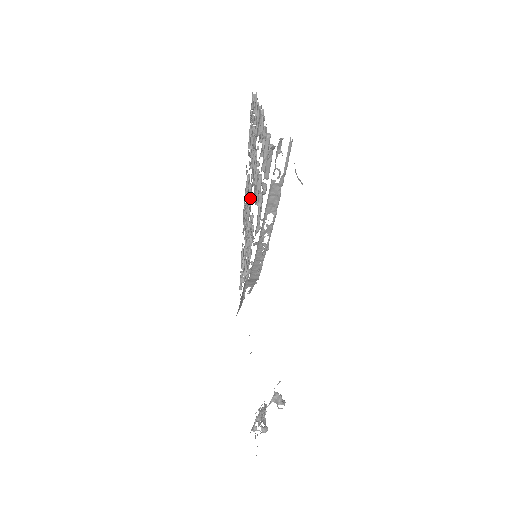
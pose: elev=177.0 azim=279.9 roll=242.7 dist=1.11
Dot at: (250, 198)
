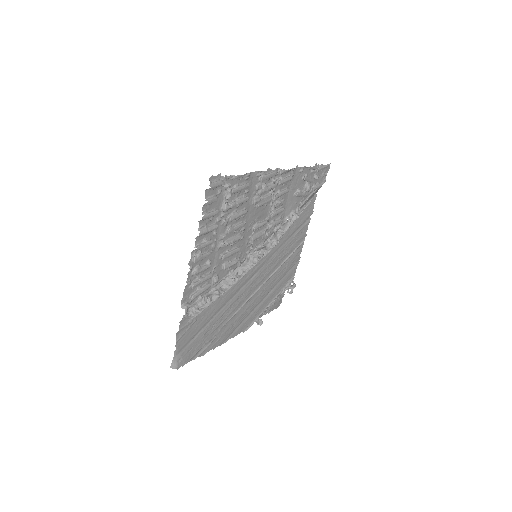
Dot at: (258, 207)
